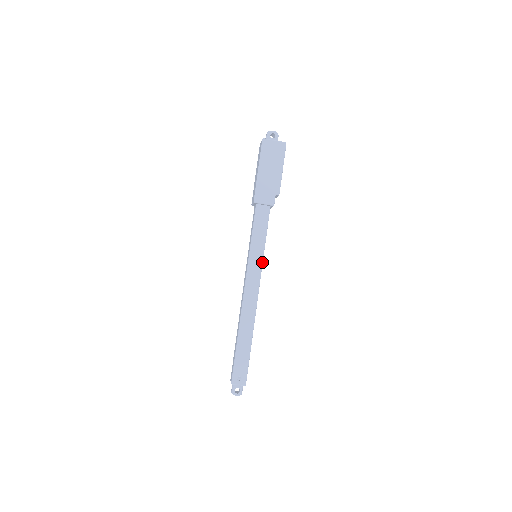
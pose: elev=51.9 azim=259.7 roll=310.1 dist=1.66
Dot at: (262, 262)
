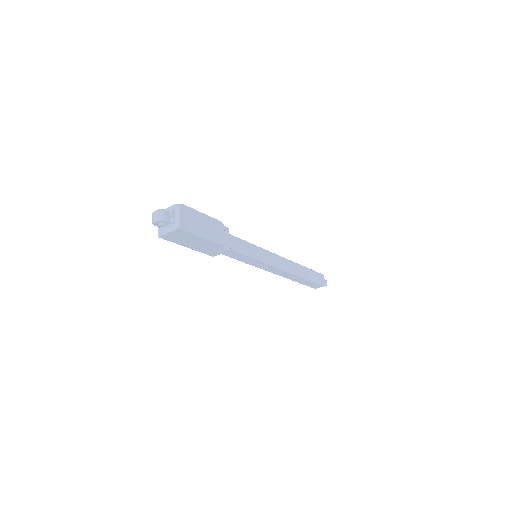
Dot at: (265, 263)
